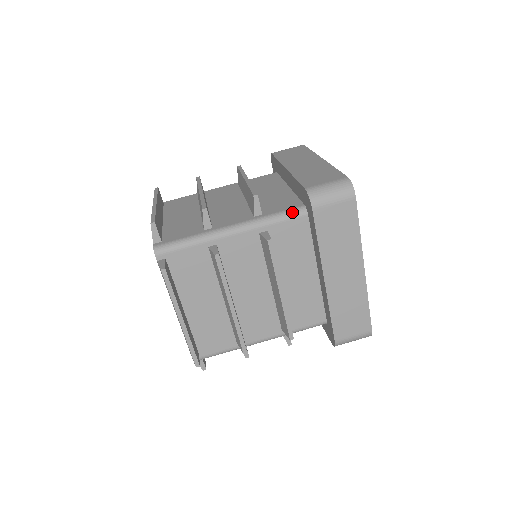
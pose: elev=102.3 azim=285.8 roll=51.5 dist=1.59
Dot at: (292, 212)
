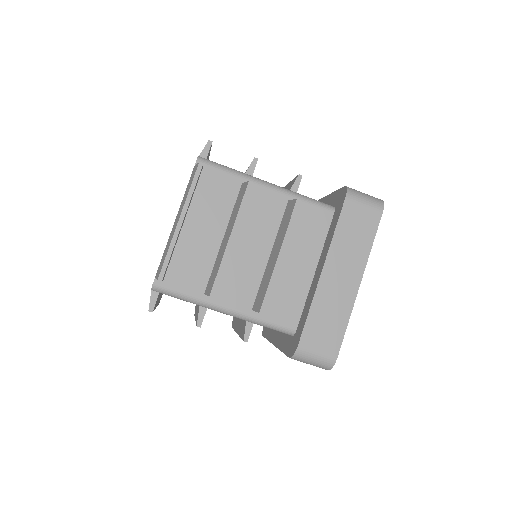
Dot at: (282, 330)
